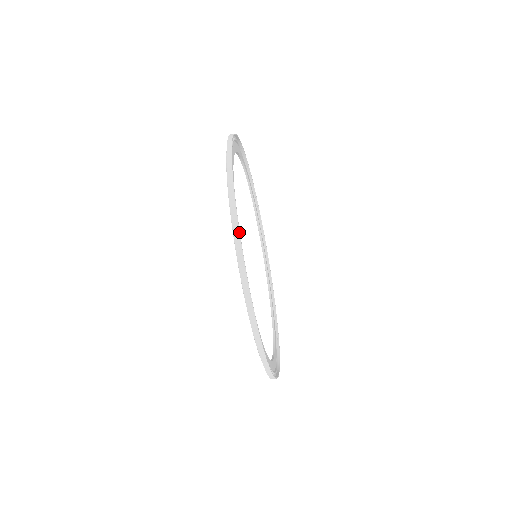
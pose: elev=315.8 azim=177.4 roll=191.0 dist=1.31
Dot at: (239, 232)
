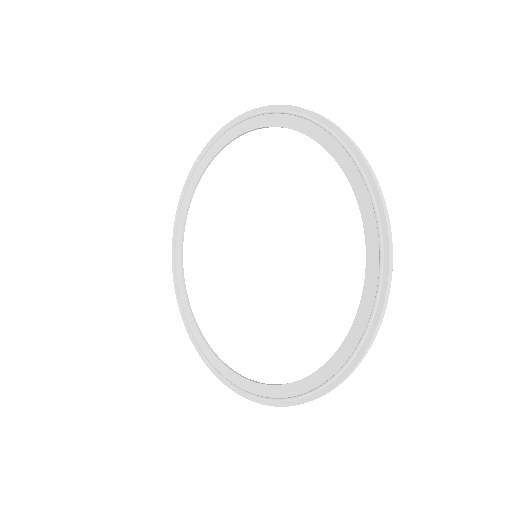
Dot at: occluded
